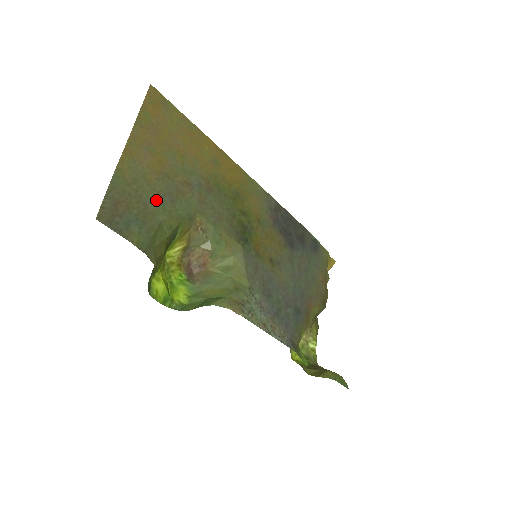
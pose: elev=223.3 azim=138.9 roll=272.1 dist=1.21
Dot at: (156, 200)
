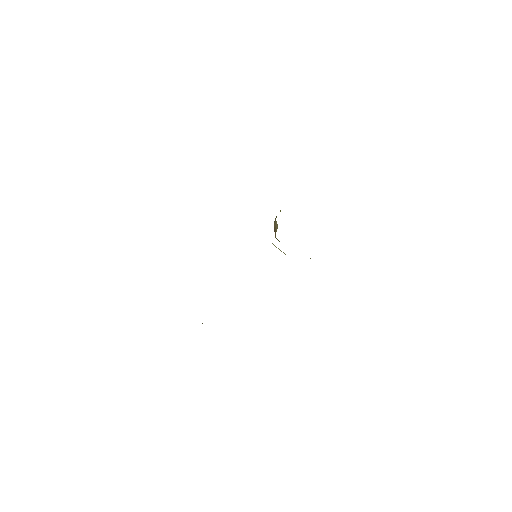
Dot at: occluded
